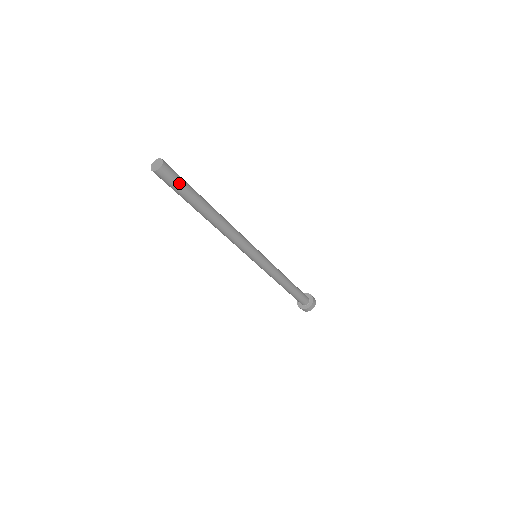
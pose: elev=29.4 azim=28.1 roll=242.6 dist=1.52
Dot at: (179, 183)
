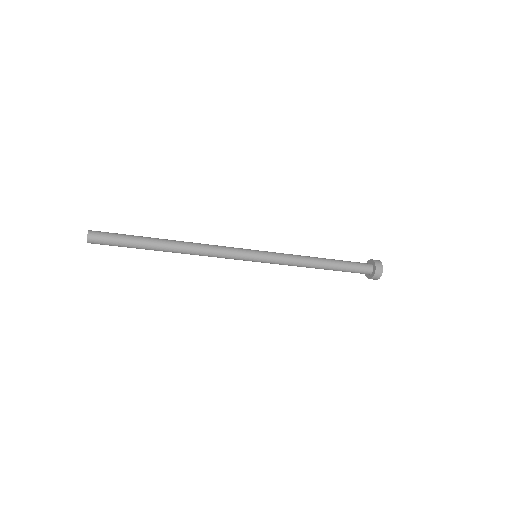
Dot at: (113, 242)
